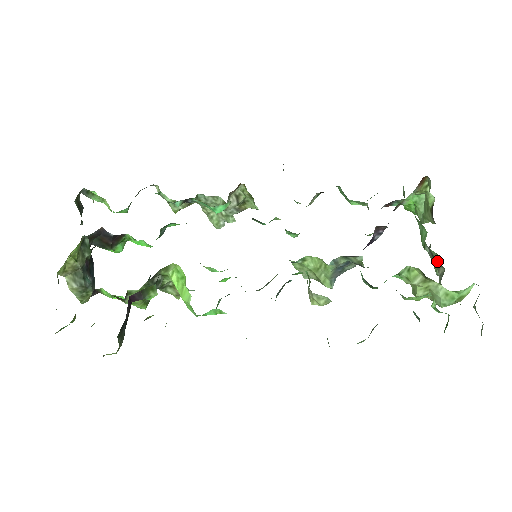
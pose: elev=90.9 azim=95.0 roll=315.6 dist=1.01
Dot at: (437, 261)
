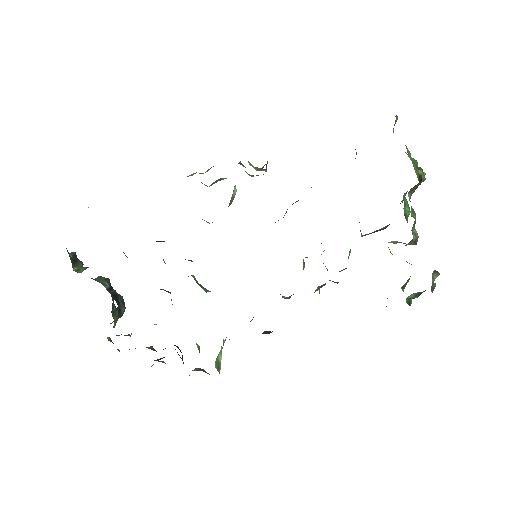
Dot at: (414, 213)
